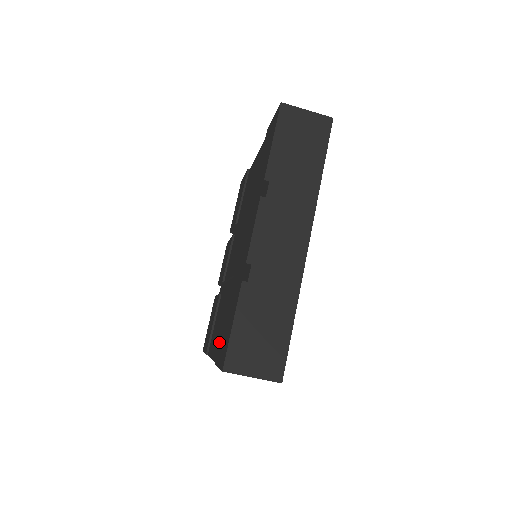
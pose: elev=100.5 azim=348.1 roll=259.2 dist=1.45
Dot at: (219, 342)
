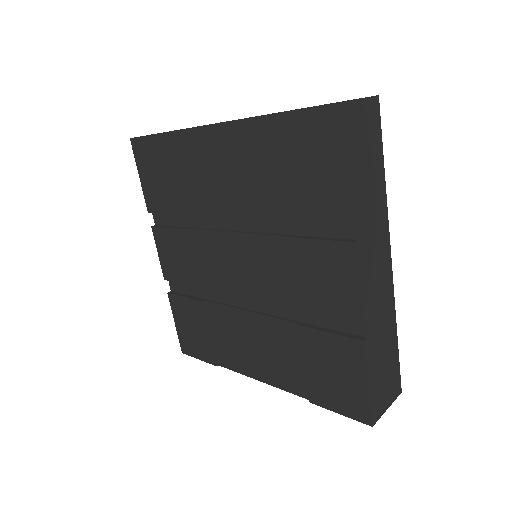
Dot at: (284, 373)
